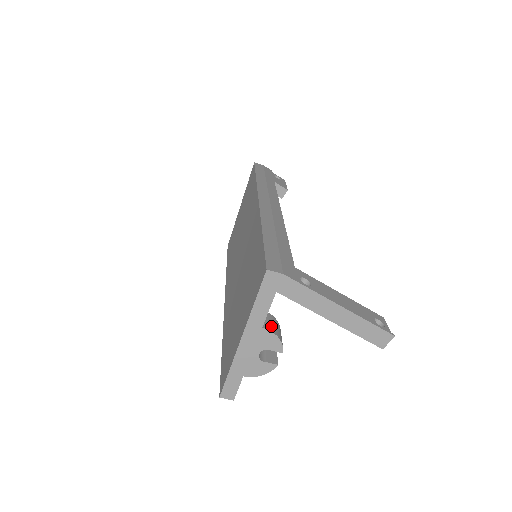
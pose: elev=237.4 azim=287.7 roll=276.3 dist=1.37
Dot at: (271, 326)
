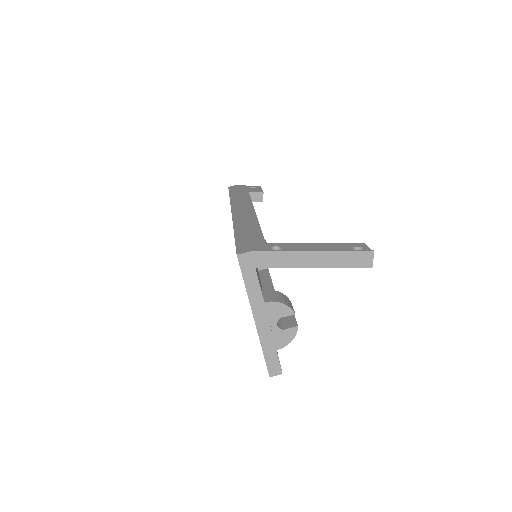
Dot at: (273, 298)
